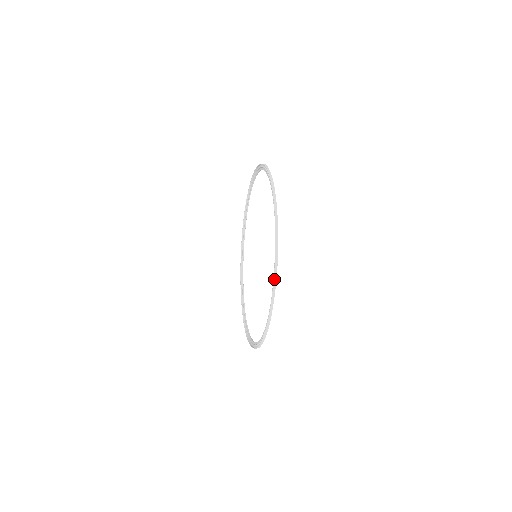
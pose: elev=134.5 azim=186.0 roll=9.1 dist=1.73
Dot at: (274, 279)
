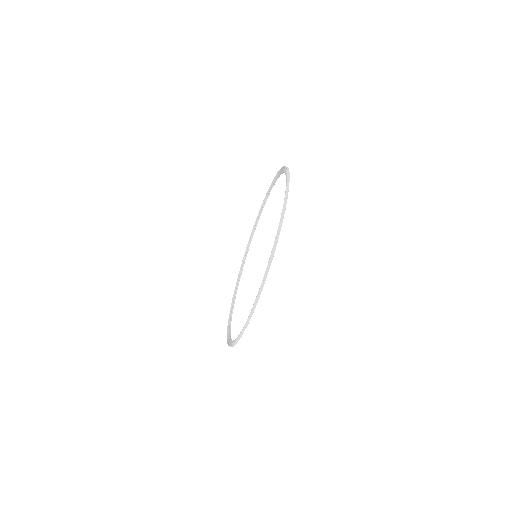
Dot at: (234, 343)
